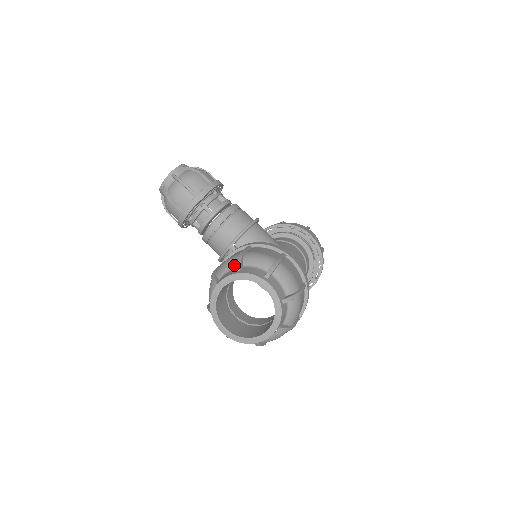
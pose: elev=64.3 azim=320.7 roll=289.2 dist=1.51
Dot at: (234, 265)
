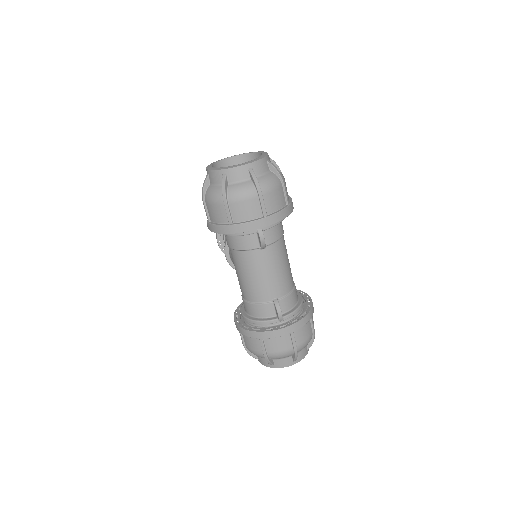
Dot at: occluded
